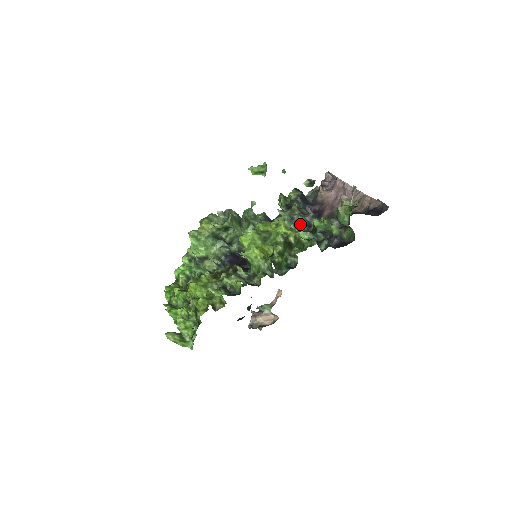
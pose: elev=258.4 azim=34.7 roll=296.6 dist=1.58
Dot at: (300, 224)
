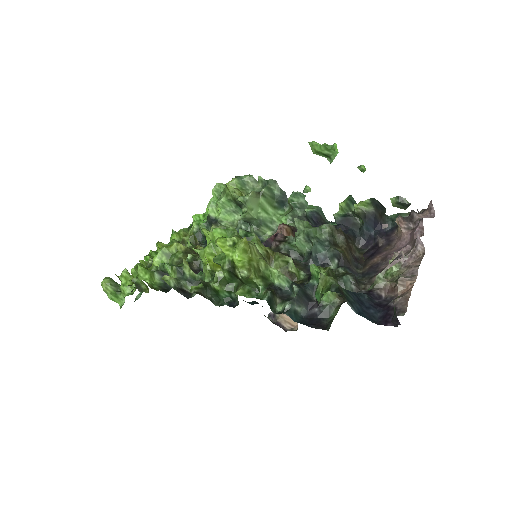
Dot at: (312, 254)
